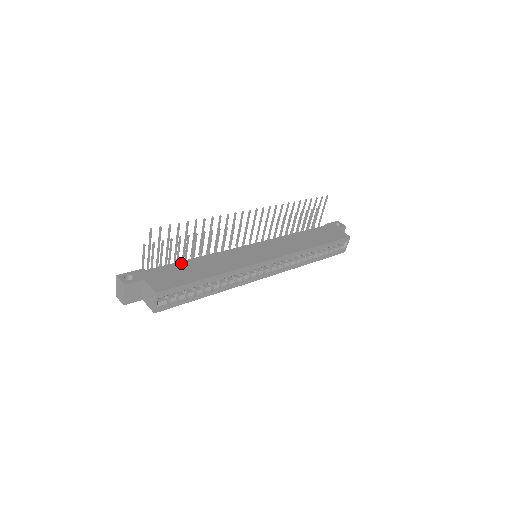
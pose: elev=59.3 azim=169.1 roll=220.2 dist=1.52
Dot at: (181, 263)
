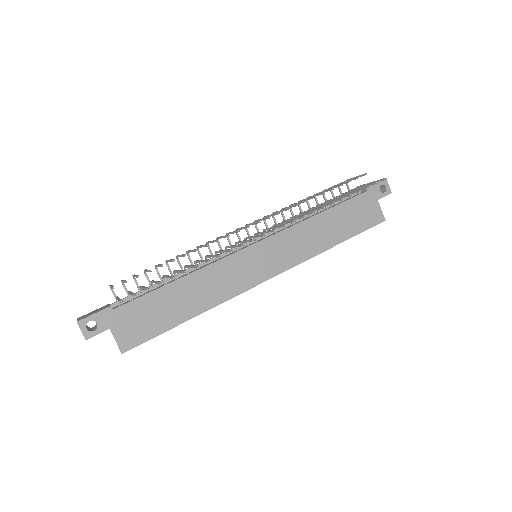
Dot at: (158, 292)
